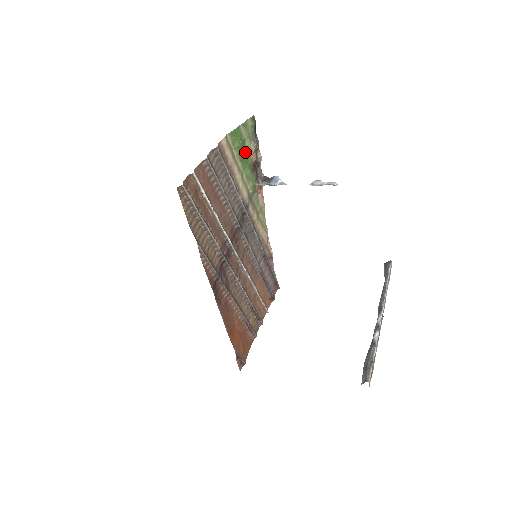
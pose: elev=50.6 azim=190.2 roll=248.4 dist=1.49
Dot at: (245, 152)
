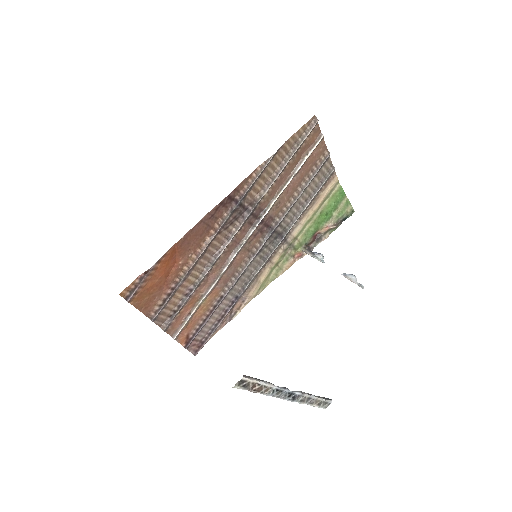
Dot at: (328, 215)
